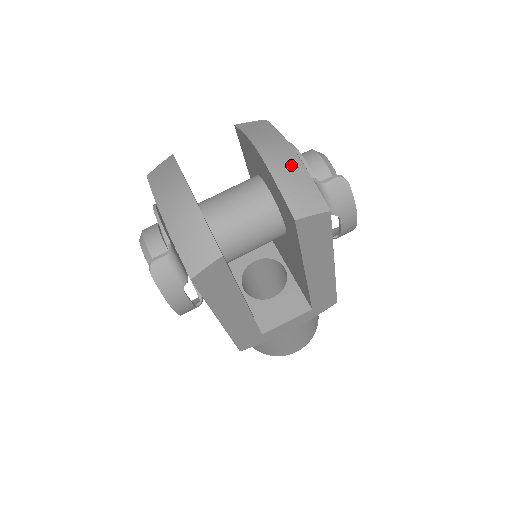
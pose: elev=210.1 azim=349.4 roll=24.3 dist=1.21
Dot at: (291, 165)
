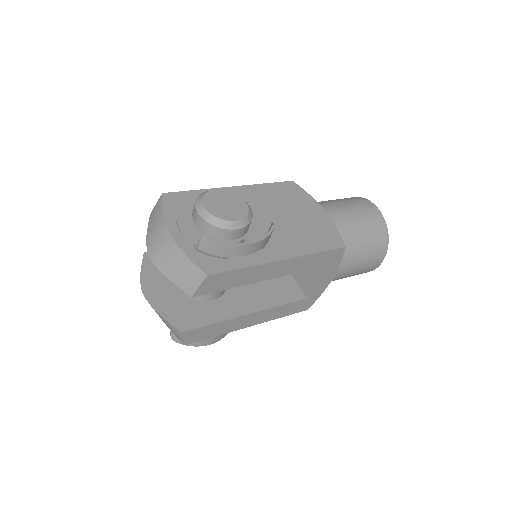
Dot at: (170, 254)
